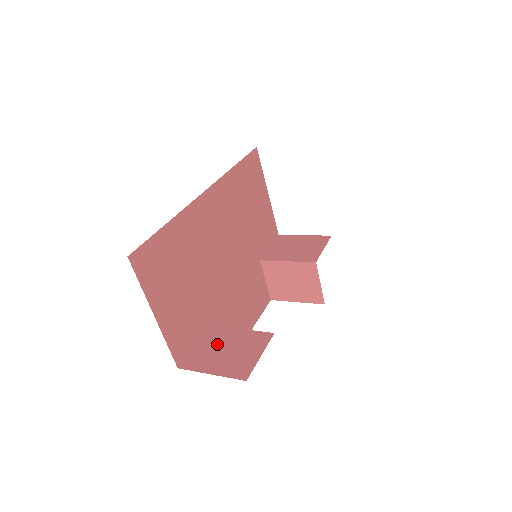
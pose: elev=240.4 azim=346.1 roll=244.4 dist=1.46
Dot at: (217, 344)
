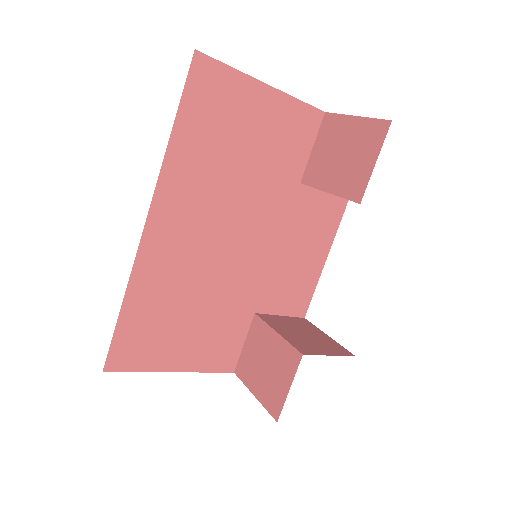
Dot at: (258, 350)
